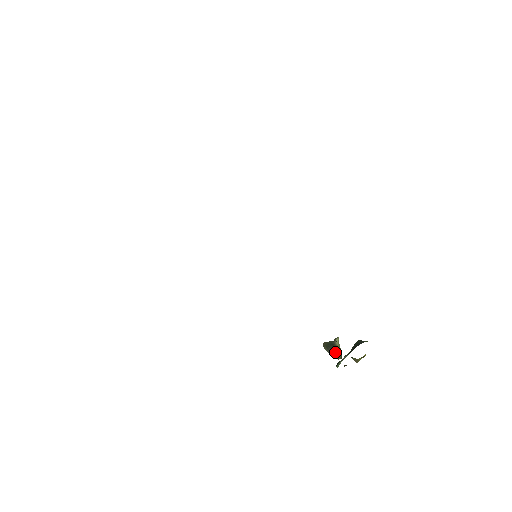
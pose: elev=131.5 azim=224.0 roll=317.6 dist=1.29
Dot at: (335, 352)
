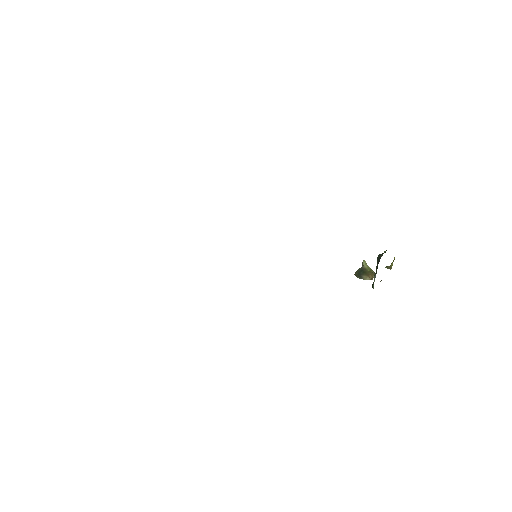
Dot at: (367, 275)
